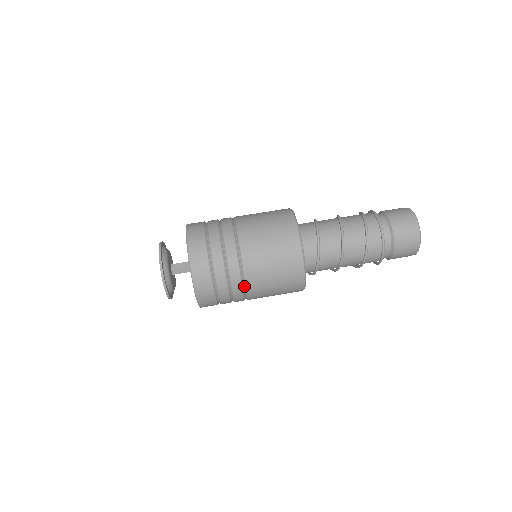
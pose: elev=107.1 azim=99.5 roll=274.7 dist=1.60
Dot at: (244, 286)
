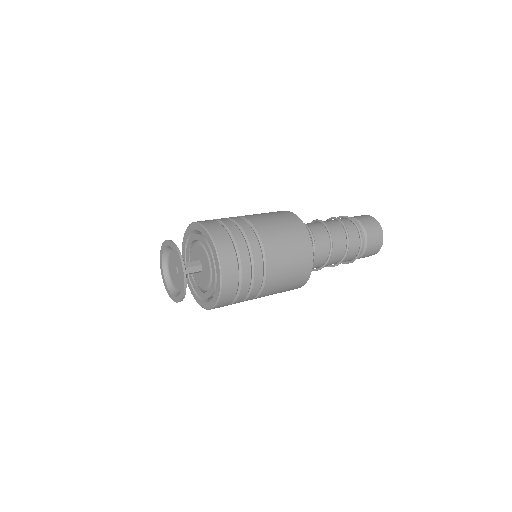
Dot at: (256, 234)
